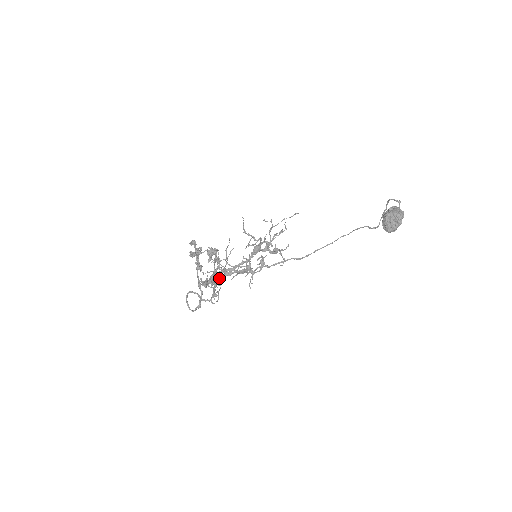
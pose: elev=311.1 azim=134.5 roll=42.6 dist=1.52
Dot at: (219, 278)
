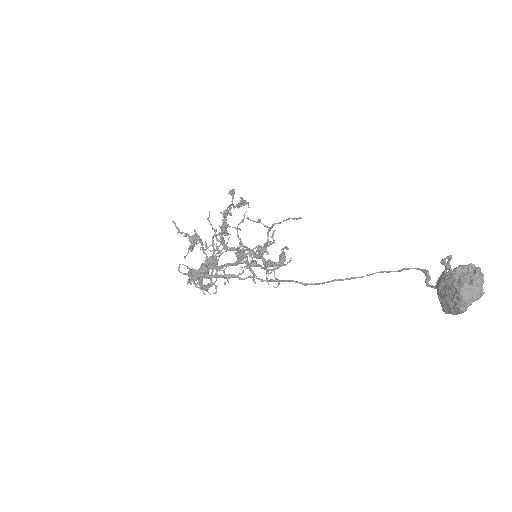
Dot at: occluded
